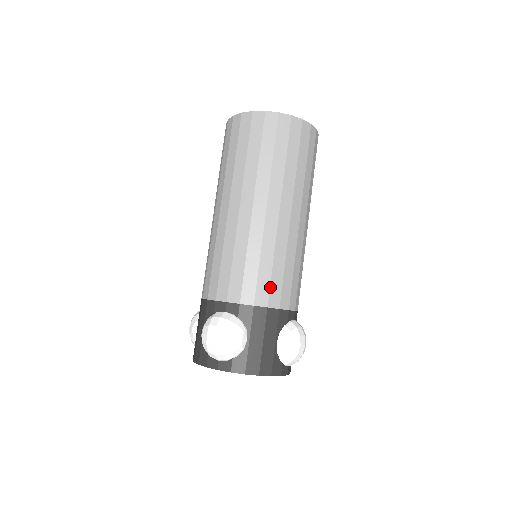
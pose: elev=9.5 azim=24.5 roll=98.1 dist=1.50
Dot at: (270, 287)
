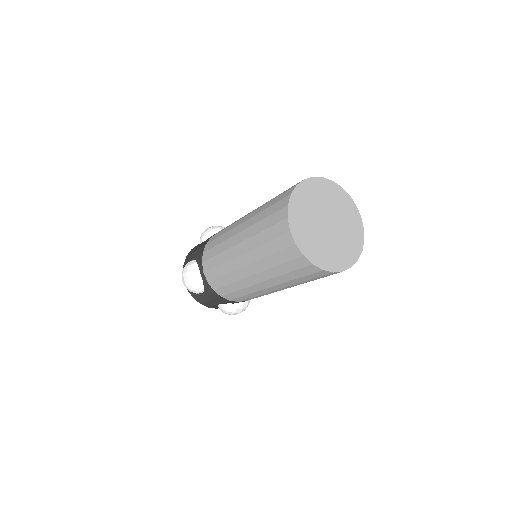
Dot at: (228, 294)
